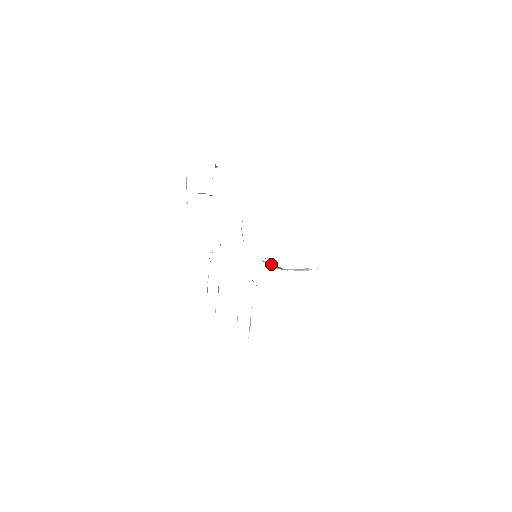
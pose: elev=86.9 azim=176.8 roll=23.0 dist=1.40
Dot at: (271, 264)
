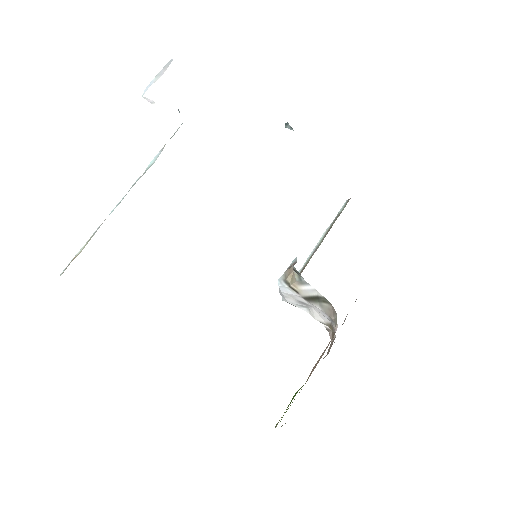
Dot at: (310, 292)
